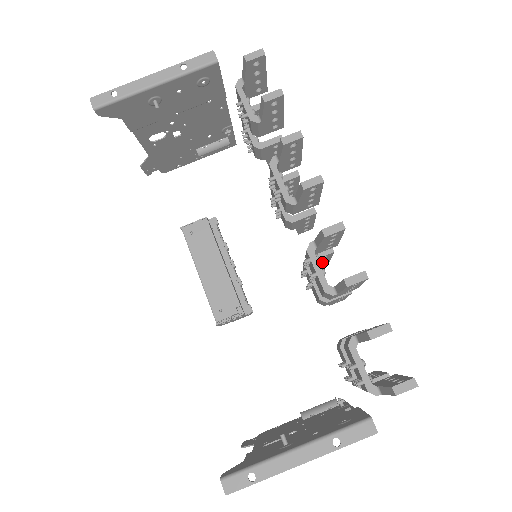
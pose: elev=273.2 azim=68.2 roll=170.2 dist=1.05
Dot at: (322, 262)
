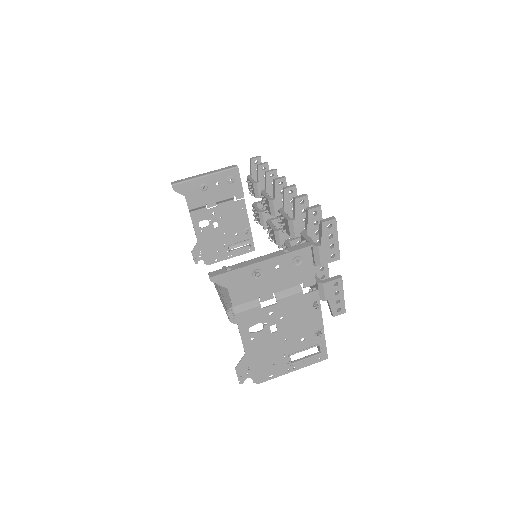
Dot at: occluded
